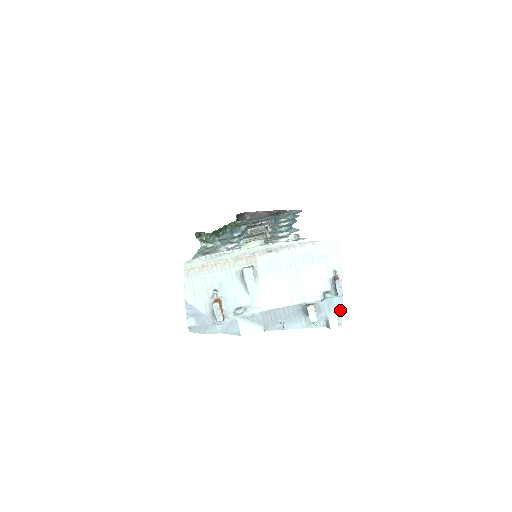
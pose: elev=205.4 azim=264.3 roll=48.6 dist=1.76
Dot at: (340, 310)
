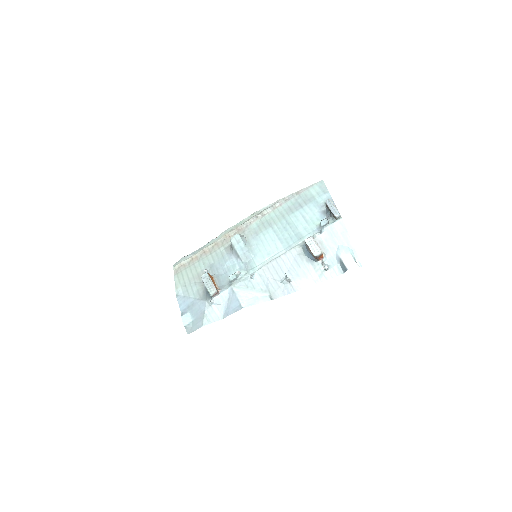
Dot at: (349, 241)
